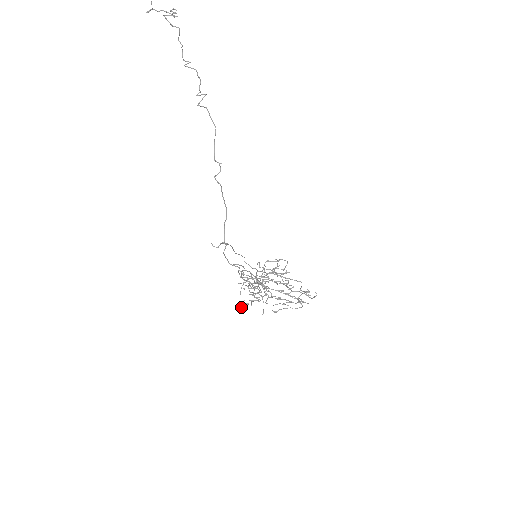
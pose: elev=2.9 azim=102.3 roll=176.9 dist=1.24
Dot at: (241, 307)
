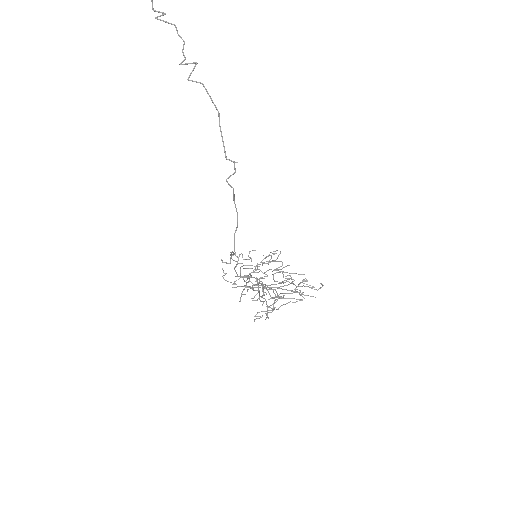
Dot at: (254, 321)
